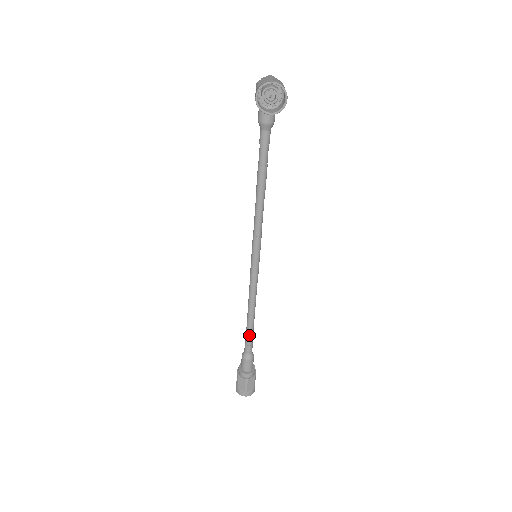
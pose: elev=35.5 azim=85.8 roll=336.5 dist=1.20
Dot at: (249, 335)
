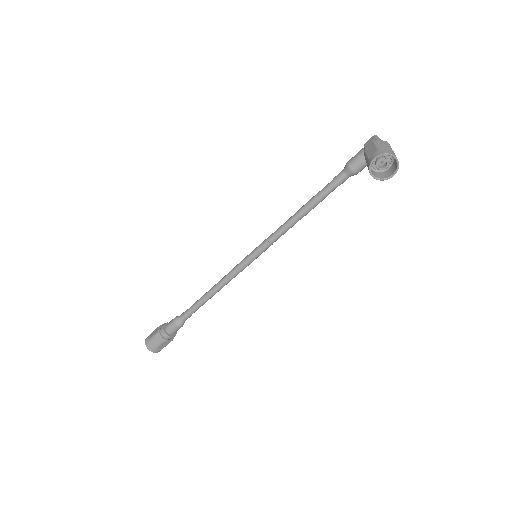
Dot at: (196, 308)
